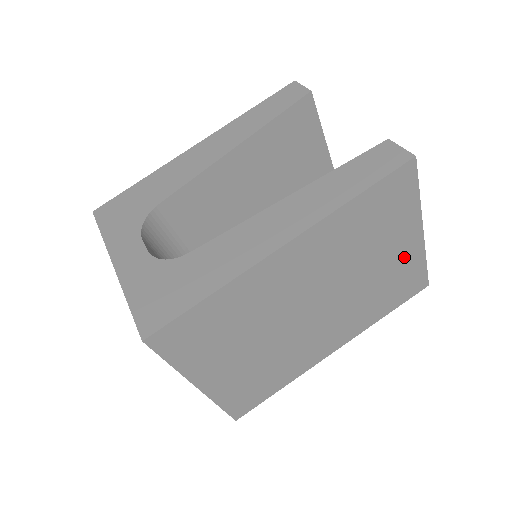
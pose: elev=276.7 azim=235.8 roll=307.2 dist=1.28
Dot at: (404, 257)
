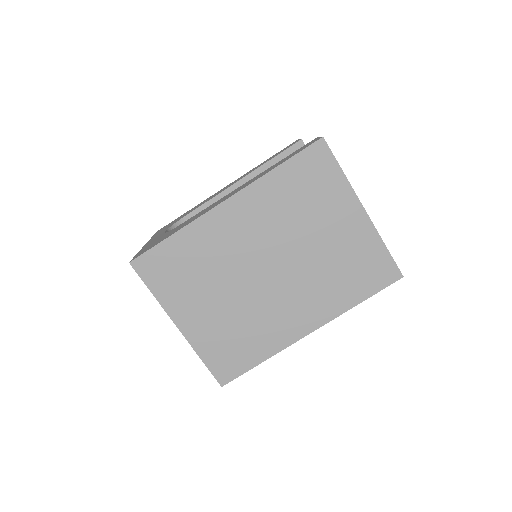
Dot at: (354, 235)
